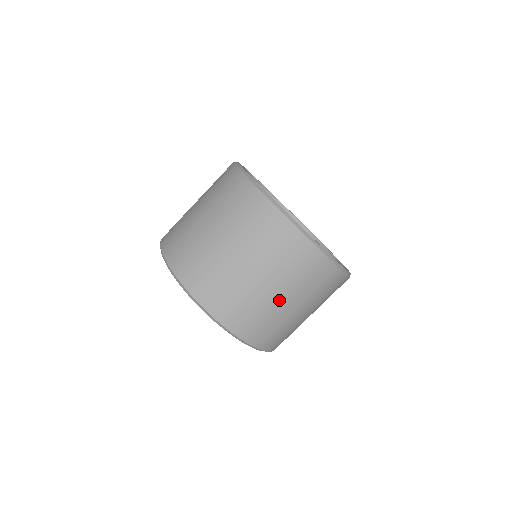
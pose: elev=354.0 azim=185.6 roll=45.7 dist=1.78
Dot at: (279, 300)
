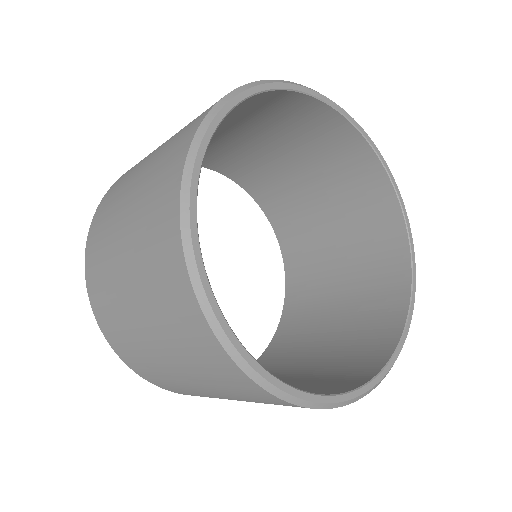
Dot at: occluded
